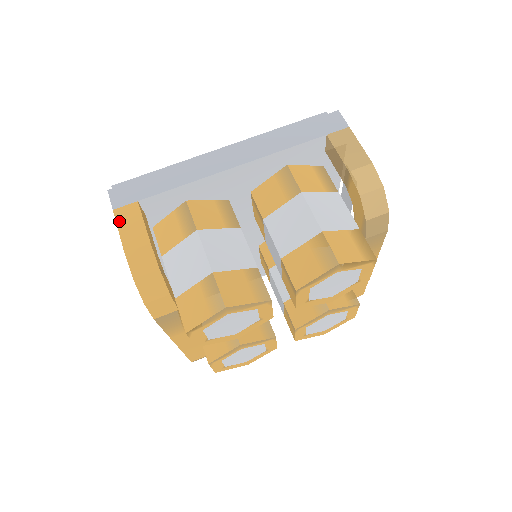
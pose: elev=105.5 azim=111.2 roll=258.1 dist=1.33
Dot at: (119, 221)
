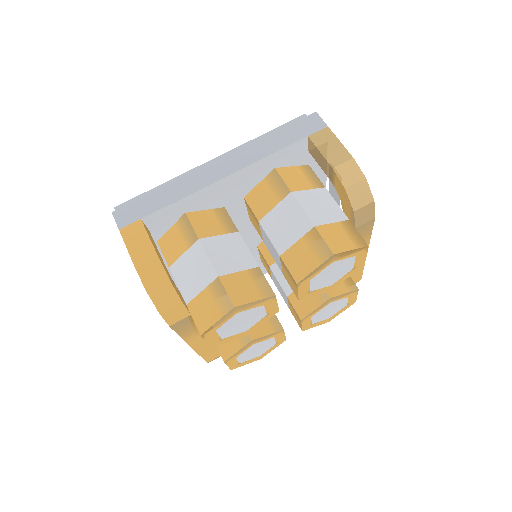
Dot at: (126, 240)
